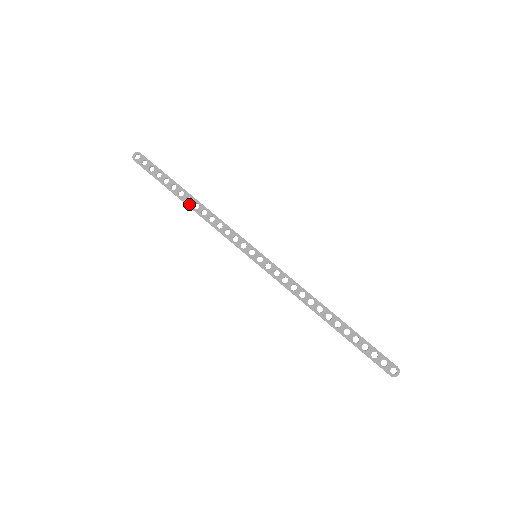
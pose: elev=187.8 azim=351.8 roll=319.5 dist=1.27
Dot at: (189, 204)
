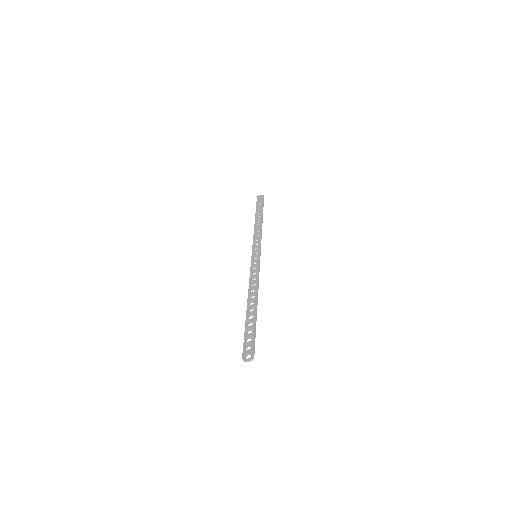
Dot at: (256, 221)
